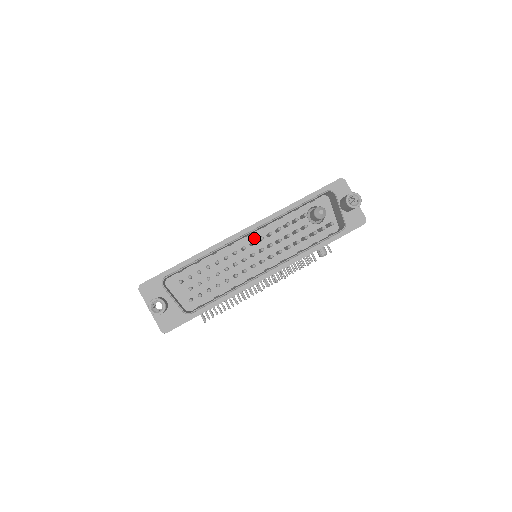
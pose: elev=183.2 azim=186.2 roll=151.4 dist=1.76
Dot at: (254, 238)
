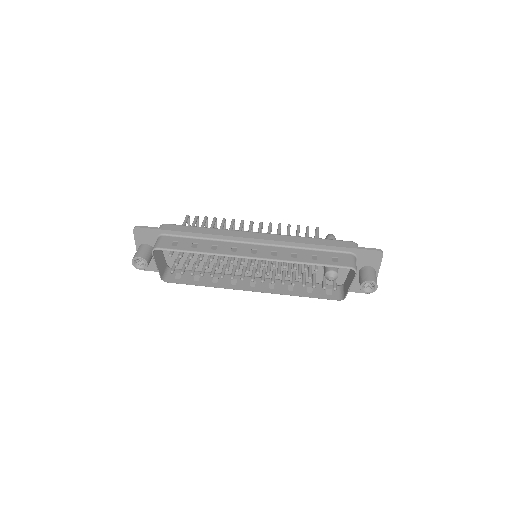
Dot at: occluded
